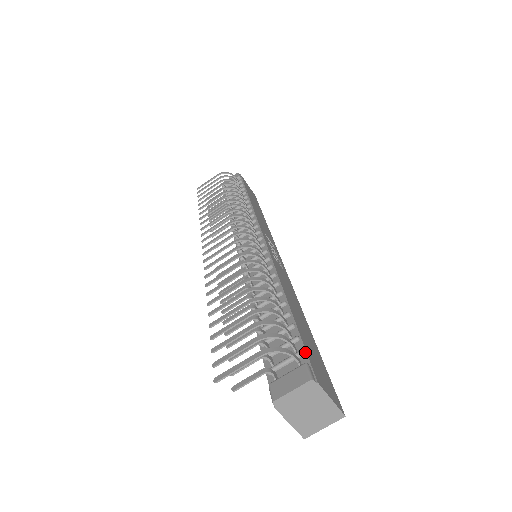
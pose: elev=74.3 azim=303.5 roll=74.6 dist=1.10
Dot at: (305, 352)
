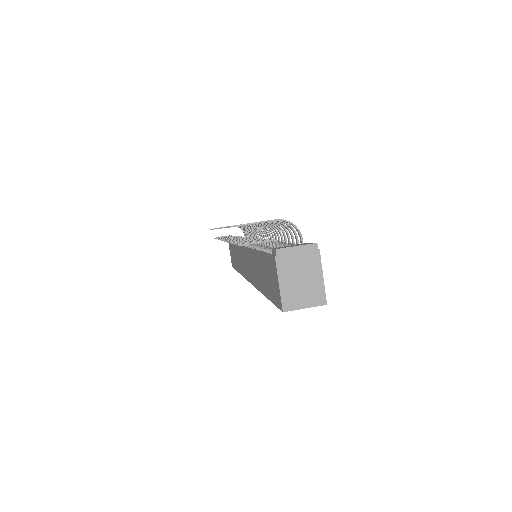
Dot at: occluded
